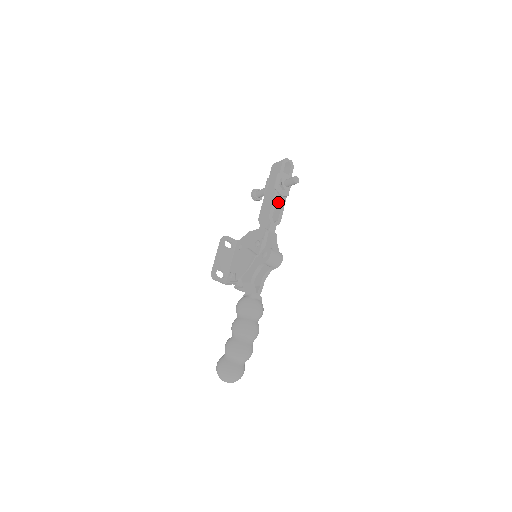
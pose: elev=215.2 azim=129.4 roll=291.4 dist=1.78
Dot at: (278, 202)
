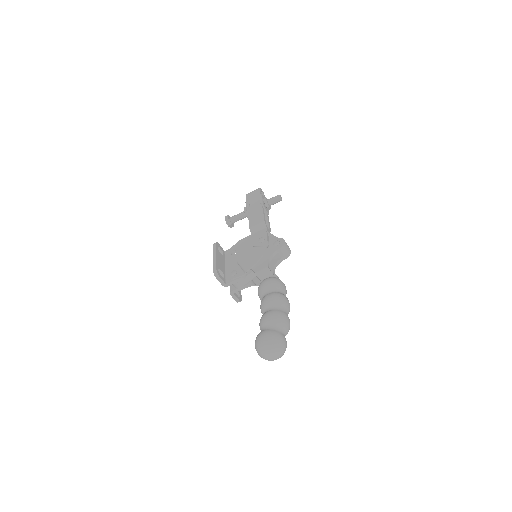
Dot at: occluded
